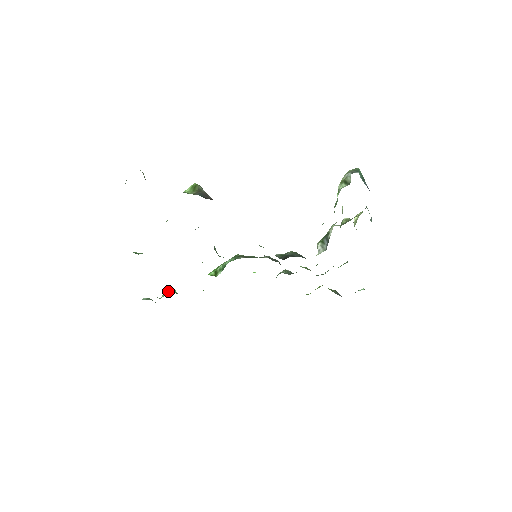
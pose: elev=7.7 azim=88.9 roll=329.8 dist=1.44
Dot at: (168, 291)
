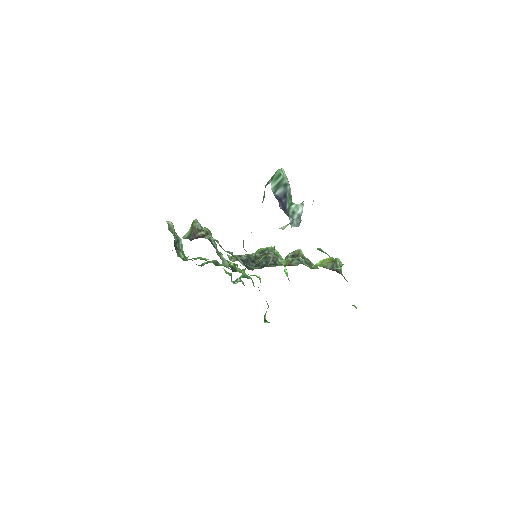
Dot at: (239, 277)
